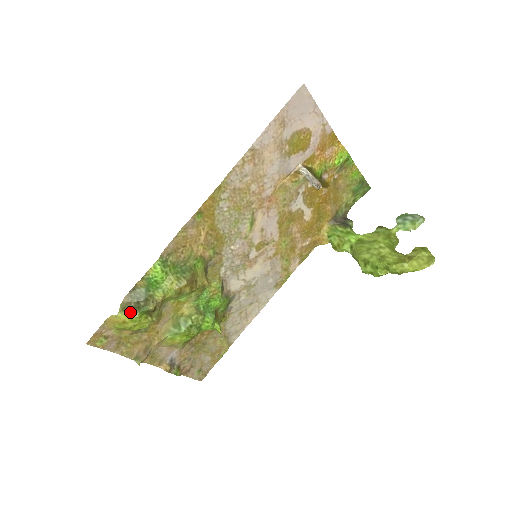
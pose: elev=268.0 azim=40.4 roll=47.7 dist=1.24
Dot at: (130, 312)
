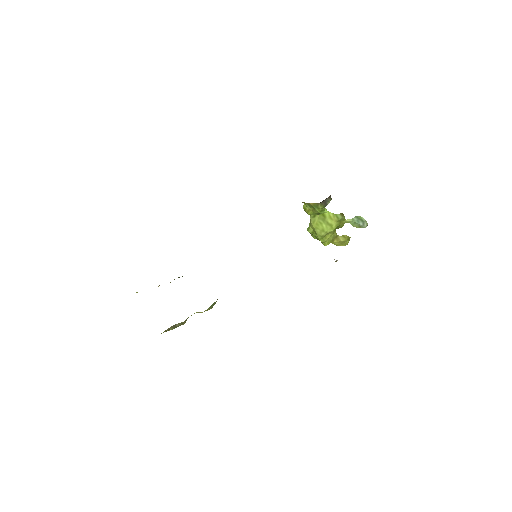
Dot at: occluded
